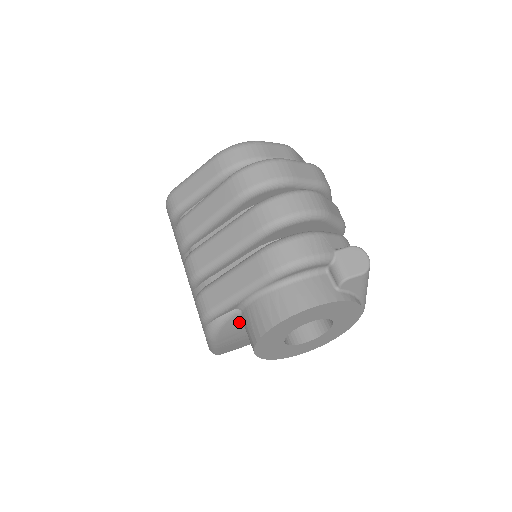
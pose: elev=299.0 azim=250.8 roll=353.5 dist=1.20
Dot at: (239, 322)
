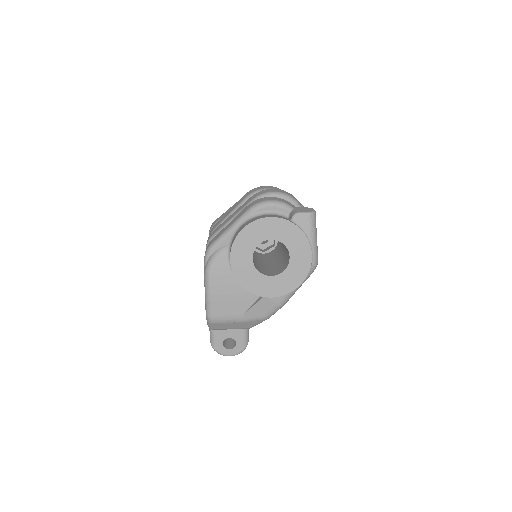
Dot at: (228, 260)
